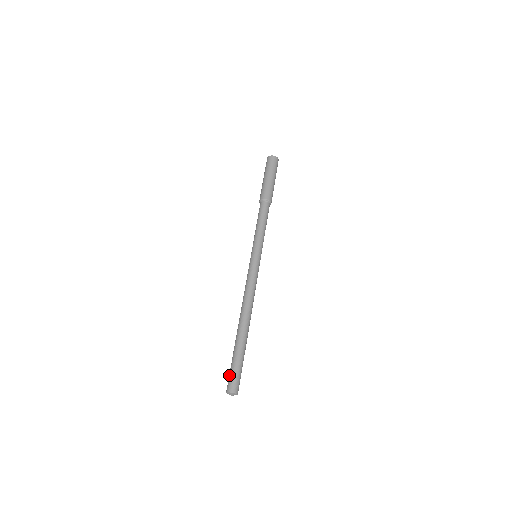
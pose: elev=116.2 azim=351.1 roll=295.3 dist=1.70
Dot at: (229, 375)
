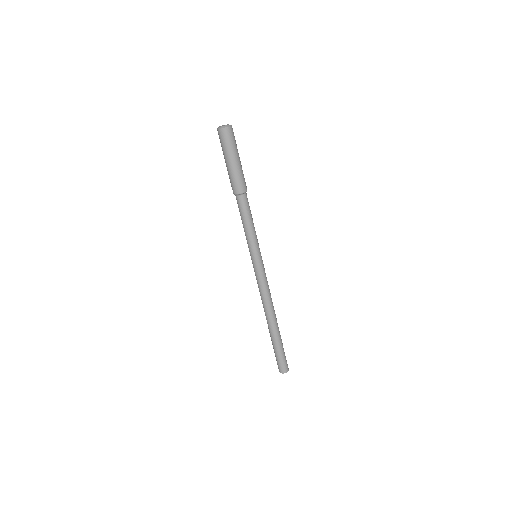
Dot at: occluded
